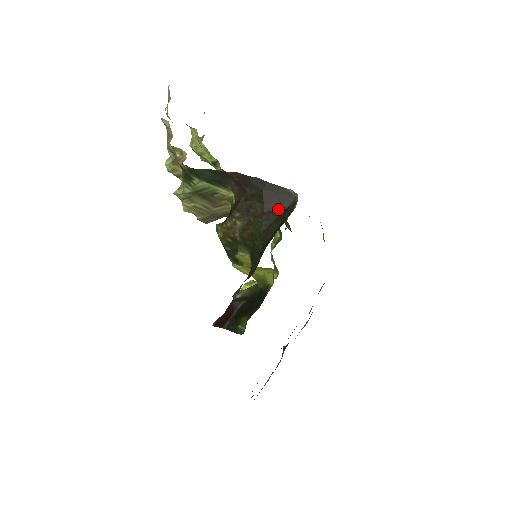
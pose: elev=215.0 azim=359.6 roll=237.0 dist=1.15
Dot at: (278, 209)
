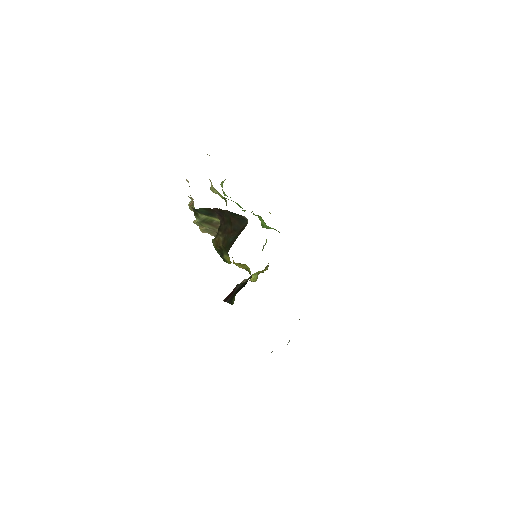
Dot at: (239, 228)
